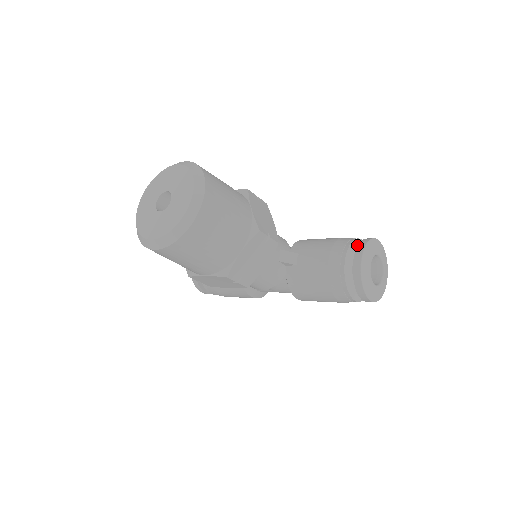
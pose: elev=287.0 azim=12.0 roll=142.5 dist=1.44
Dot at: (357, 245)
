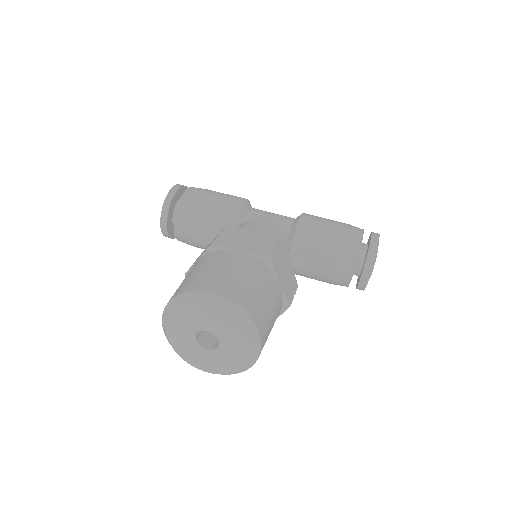
Dot at: (360, 248)
